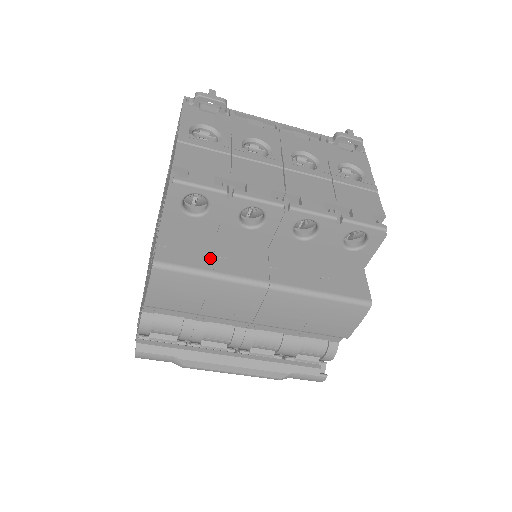
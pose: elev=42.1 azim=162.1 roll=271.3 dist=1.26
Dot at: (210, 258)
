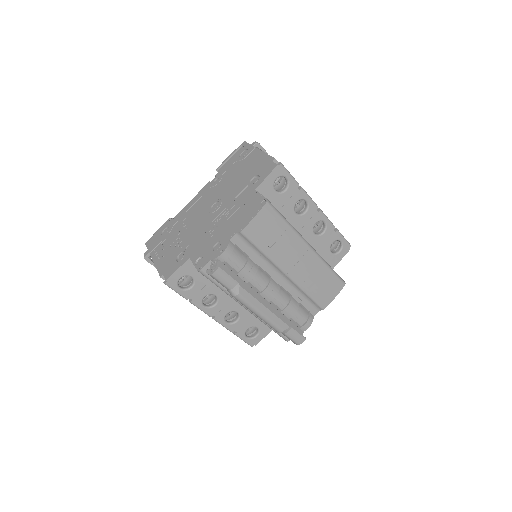
Dot at: occluded
